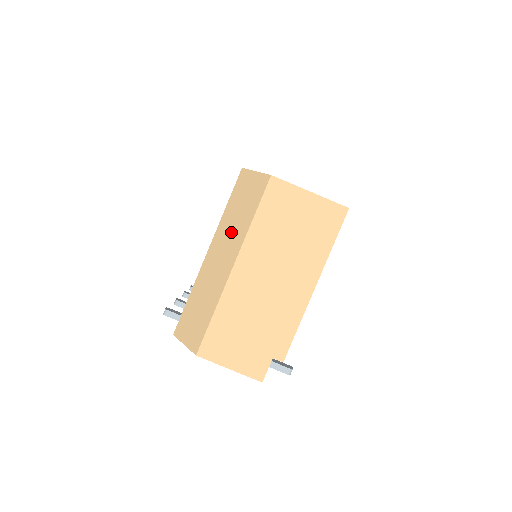
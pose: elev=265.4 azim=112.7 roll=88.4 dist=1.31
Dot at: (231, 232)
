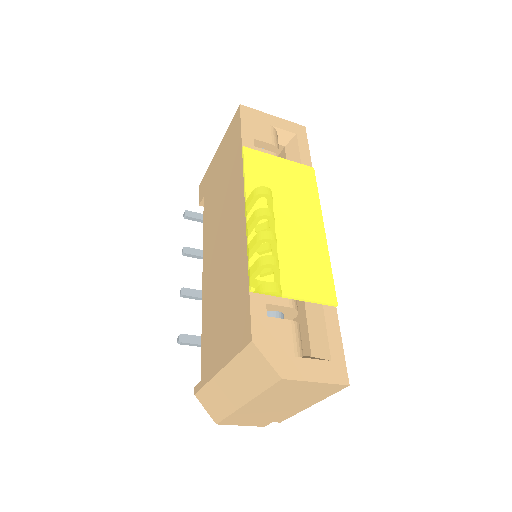
Dot at: (242, 381)
